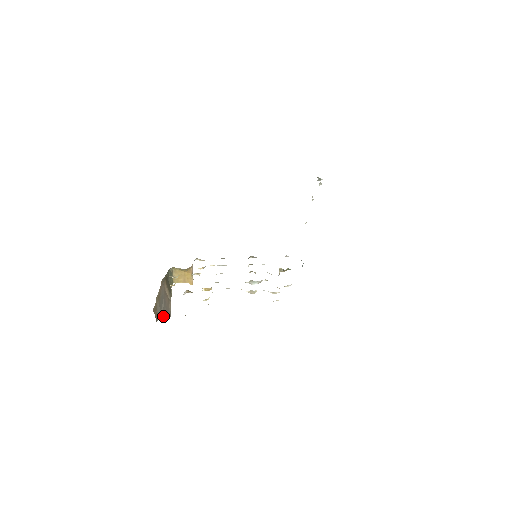
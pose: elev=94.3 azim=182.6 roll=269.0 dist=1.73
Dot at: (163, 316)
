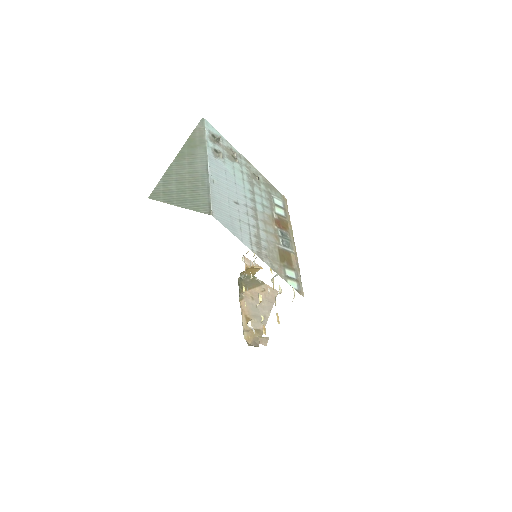
Dot at: (268, 313)
